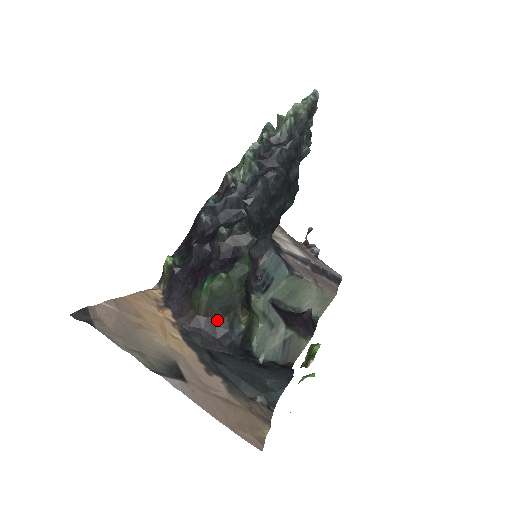
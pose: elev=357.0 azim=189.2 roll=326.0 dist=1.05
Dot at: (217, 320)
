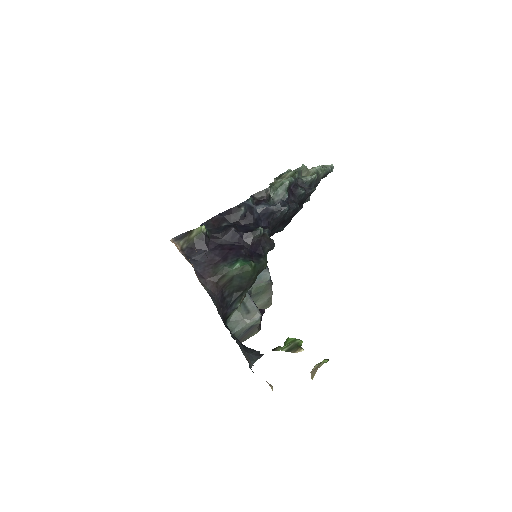
Dot at: (227, 293)
